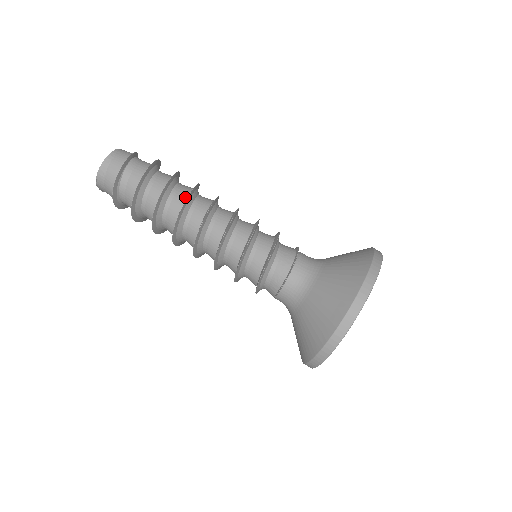
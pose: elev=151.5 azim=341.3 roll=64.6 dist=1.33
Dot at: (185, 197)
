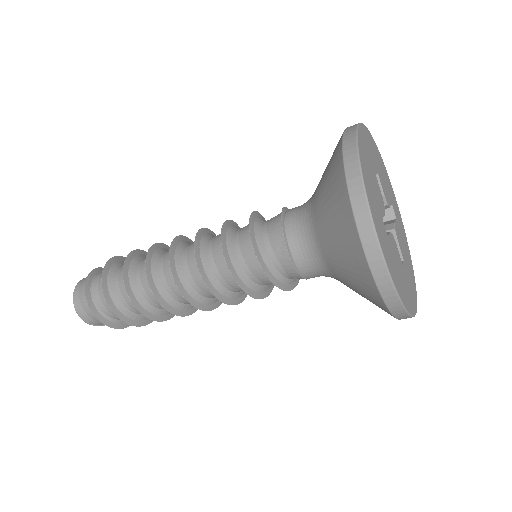
Dot at: occluded
